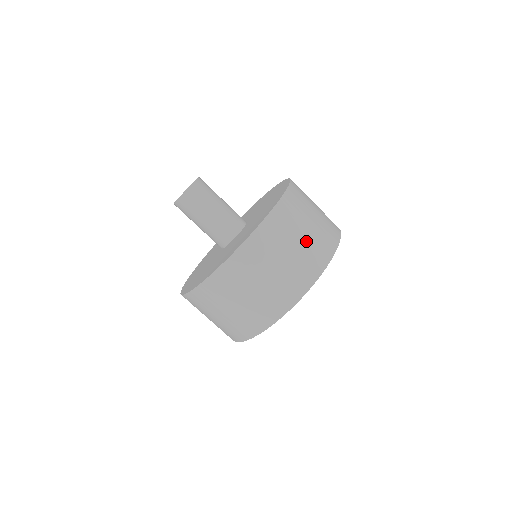
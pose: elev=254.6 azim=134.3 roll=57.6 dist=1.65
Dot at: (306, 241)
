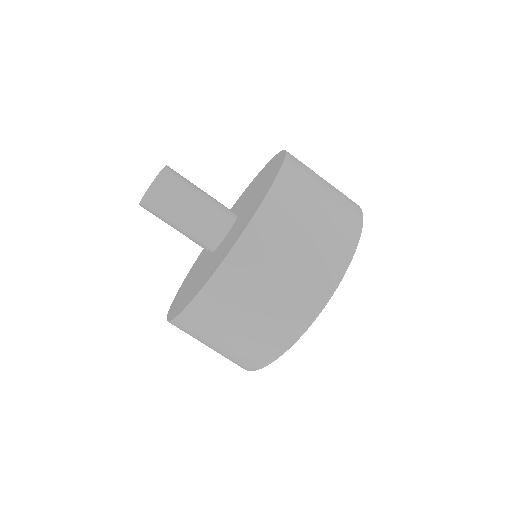
Dot at: (286, 285)
